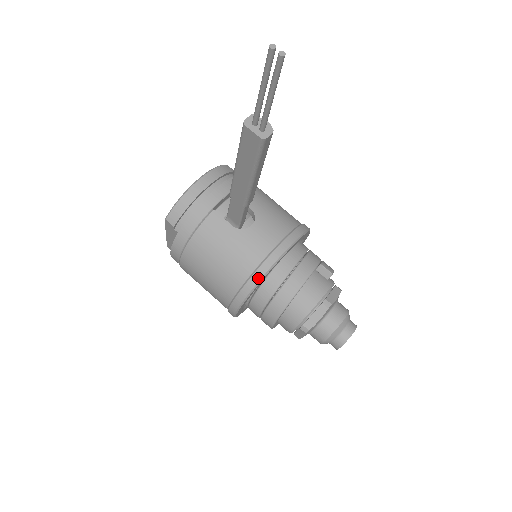
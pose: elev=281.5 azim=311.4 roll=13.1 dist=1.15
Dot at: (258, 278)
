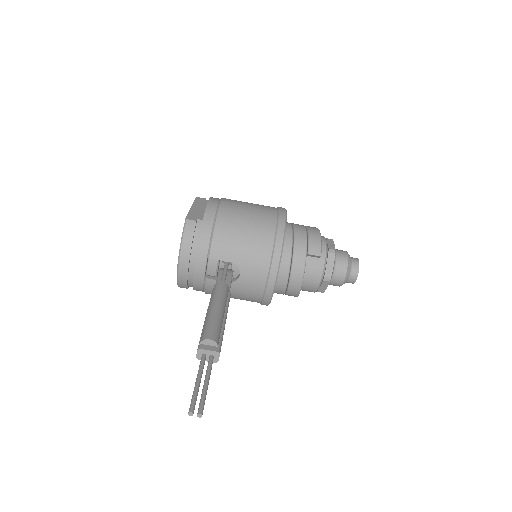
Dot at: (268, 301)
